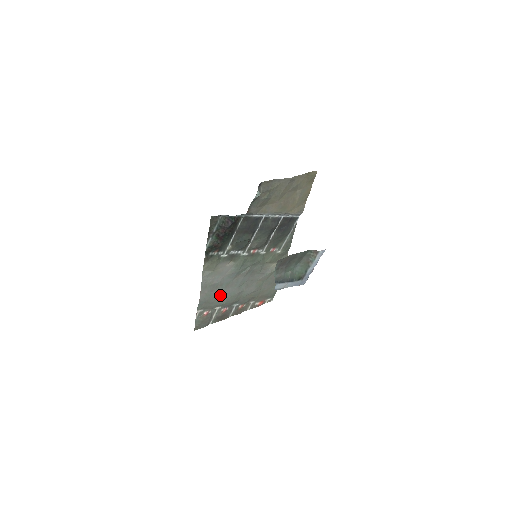
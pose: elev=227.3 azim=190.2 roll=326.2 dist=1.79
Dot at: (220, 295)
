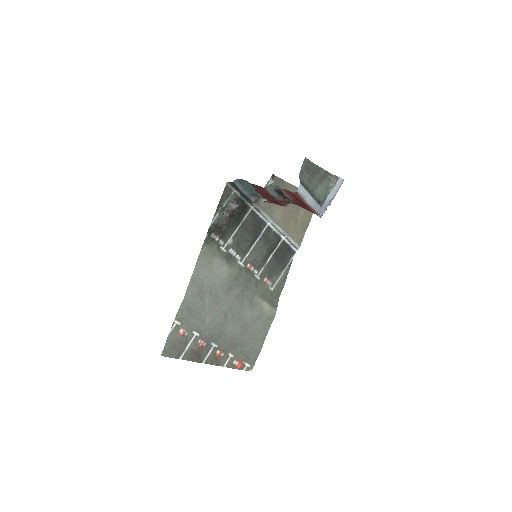
Dot at: (204, 310)
